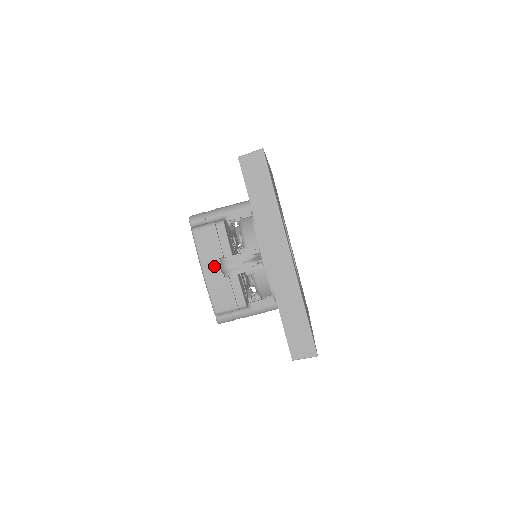
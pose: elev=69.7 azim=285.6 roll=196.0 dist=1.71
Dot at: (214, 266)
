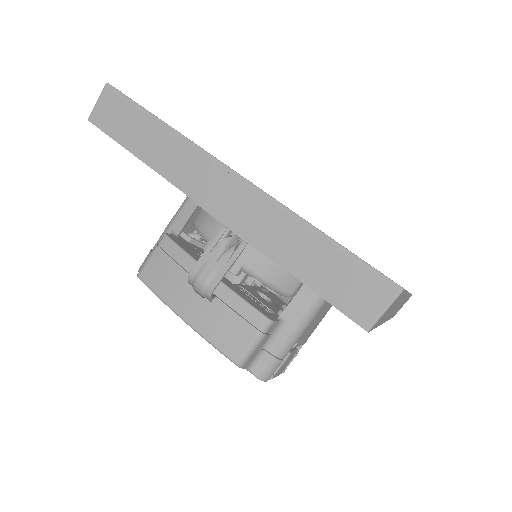
Dot at: (188, 298)
